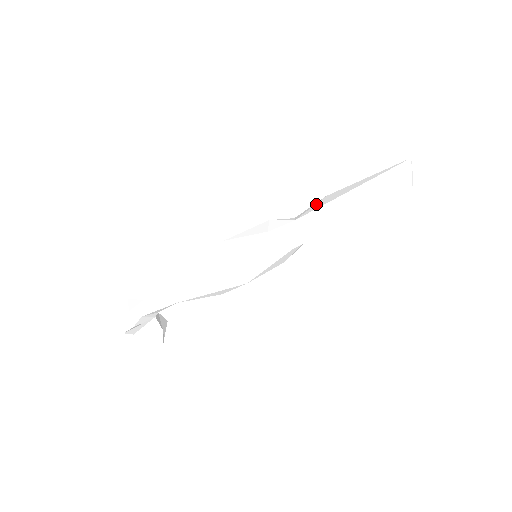
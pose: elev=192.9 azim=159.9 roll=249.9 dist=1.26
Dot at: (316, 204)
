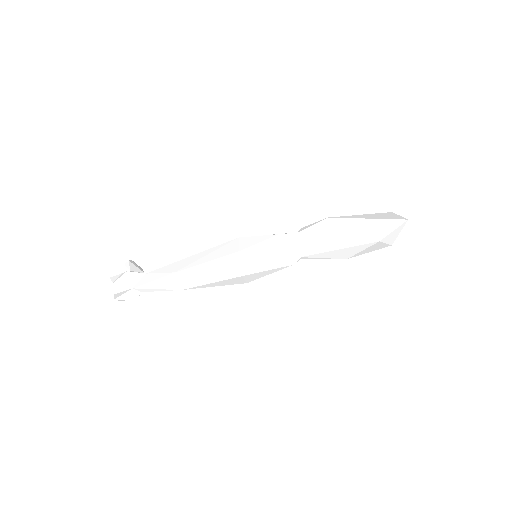
Dot at: (320, 227)
